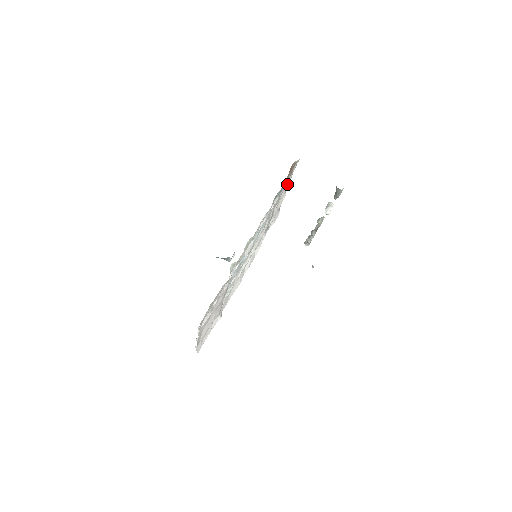
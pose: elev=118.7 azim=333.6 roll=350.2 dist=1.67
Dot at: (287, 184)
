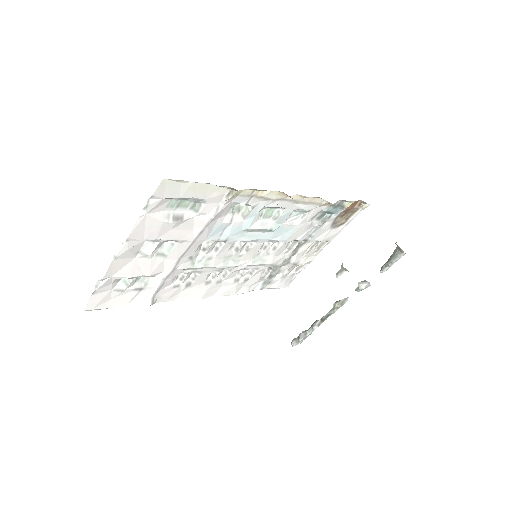
Dot at: (331, 233)
